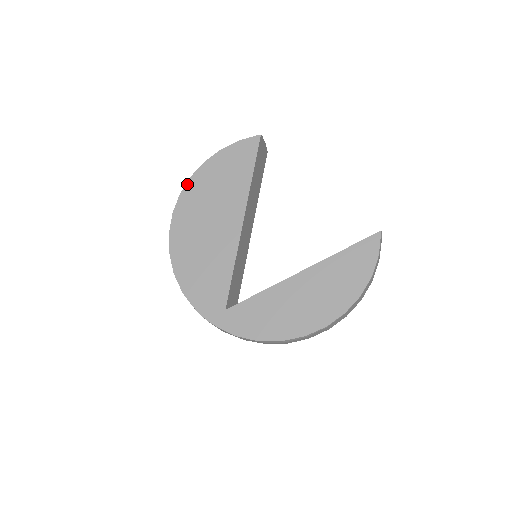
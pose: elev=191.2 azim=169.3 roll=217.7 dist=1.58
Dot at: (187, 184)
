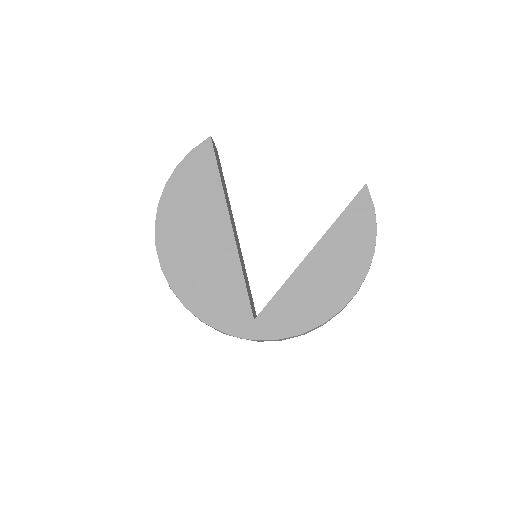
Dot at: (157, 214)
